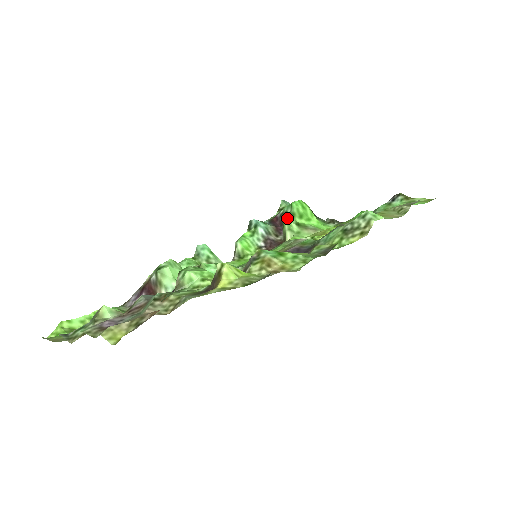
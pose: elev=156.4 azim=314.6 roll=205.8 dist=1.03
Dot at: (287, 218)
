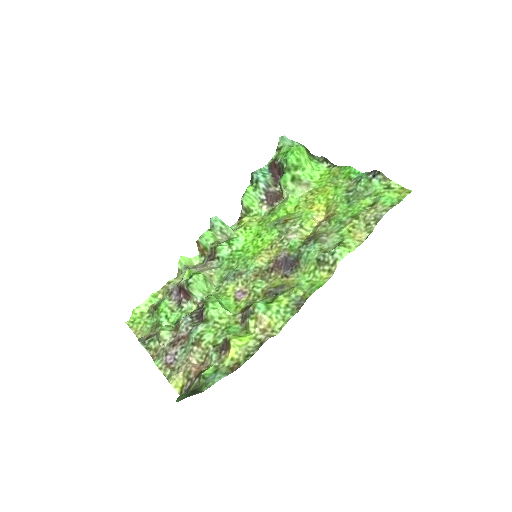
Dot at: (283, 179)
